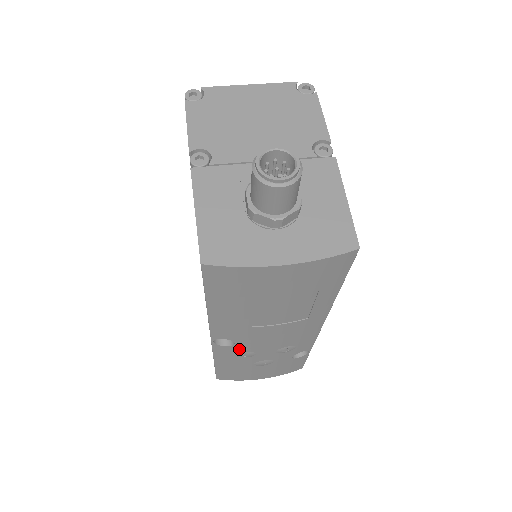
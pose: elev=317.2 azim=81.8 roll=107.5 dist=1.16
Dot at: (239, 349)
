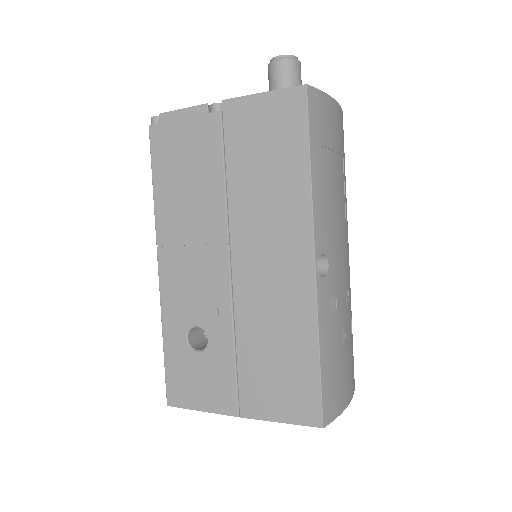
Dot at: (331, 285)
